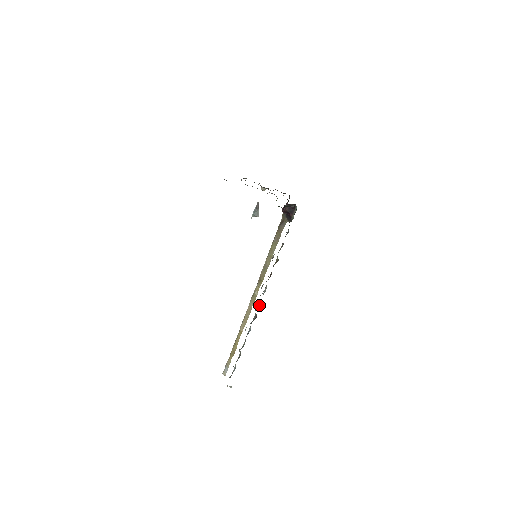
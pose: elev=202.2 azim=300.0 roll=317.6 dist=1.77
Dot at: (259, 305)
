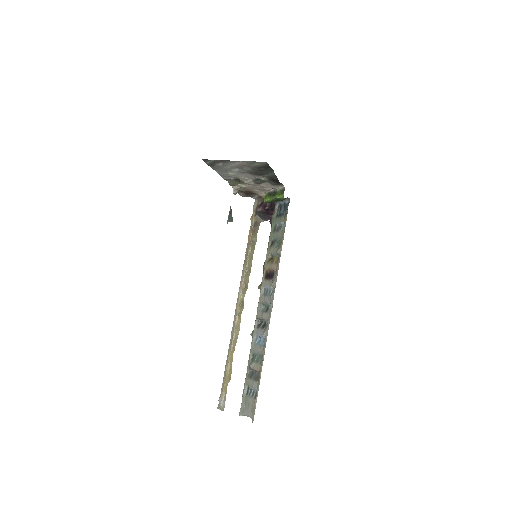
Dot at: (260, 309)
